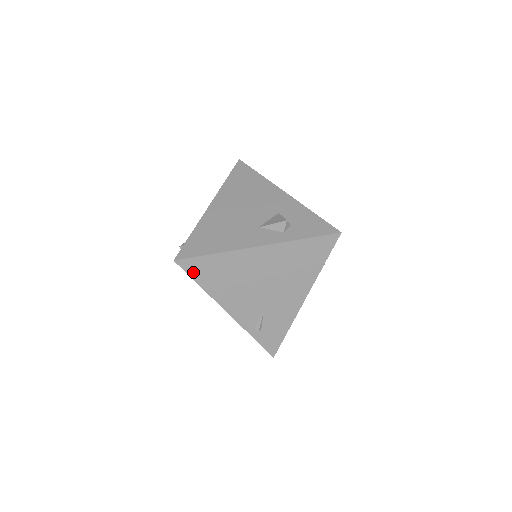
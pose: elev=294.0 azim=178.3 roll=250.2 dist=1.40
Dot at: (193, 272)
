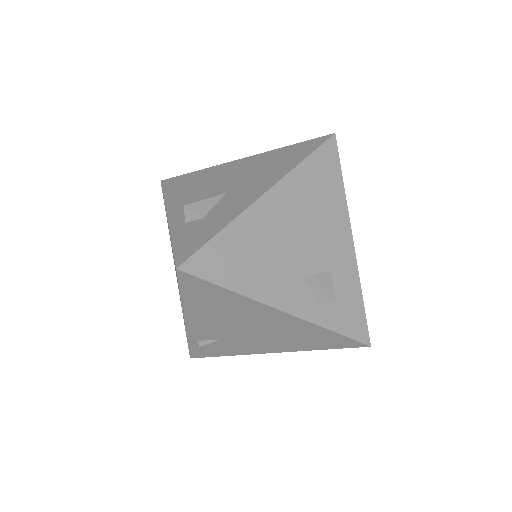
Dot at: (187, 286)
